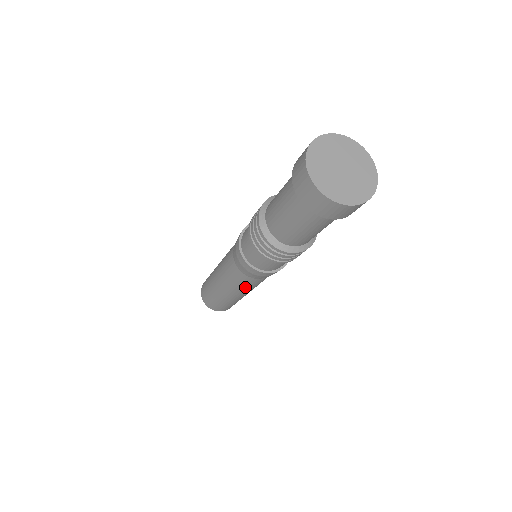
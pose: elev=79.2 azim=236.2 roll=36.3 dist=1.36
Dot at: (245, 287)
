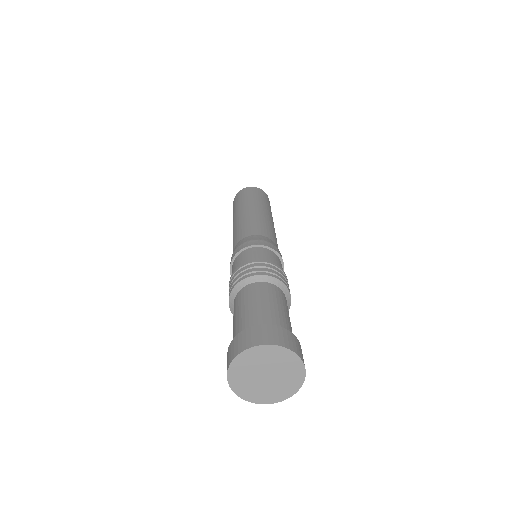
Dot at: occluded
